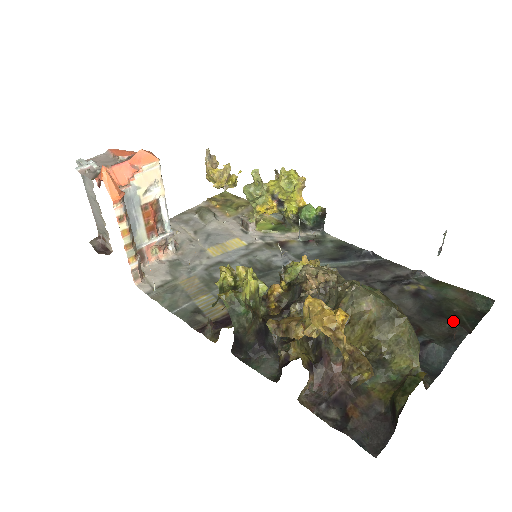
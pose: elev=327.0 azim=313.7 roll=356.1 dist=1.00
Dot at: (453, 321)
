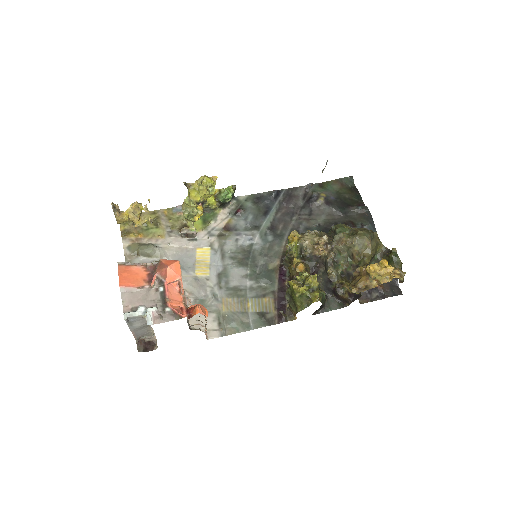
Dot at: (354, 204)
